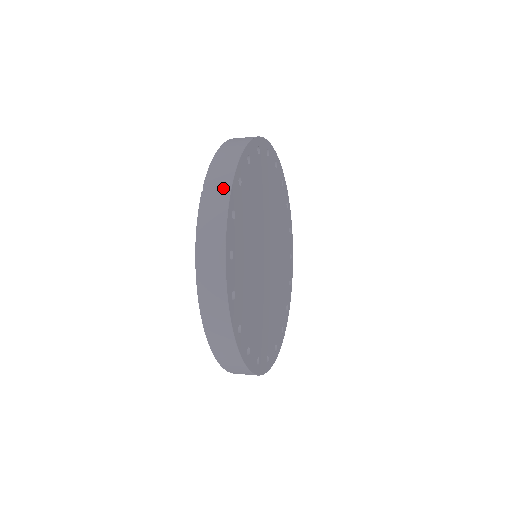
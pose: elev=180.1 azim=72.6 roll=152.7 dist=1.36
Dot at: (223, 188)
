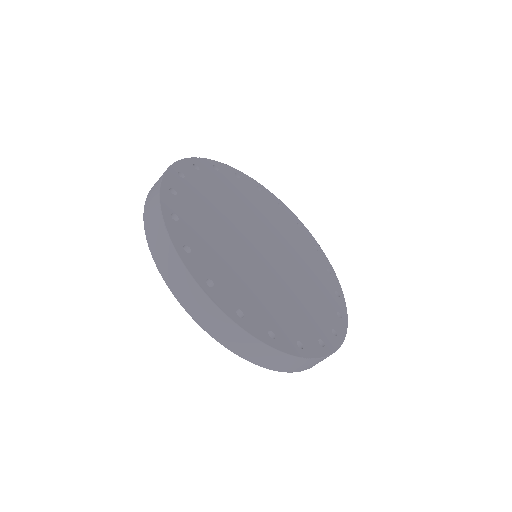
Dot at: (160, 178)
